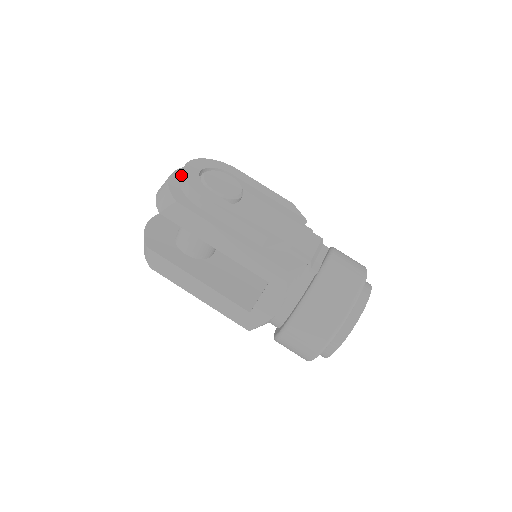
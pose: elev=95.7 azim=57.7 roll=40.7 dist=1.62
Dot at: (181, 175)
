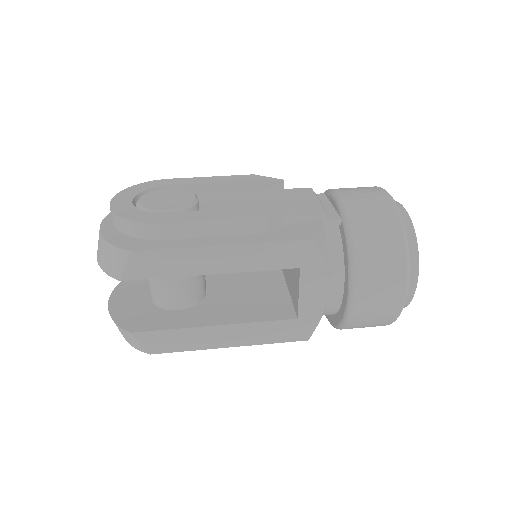
Dot at: (114, 220)
